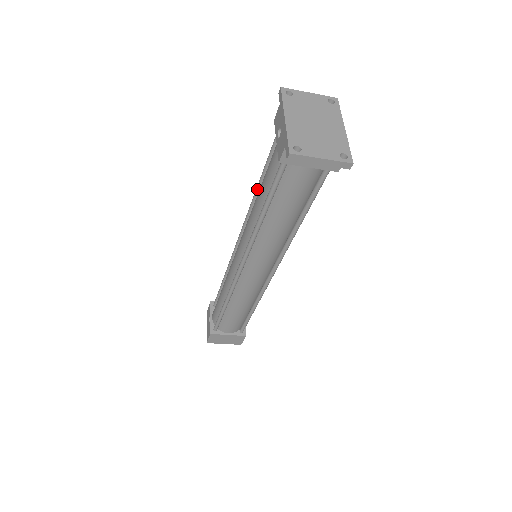
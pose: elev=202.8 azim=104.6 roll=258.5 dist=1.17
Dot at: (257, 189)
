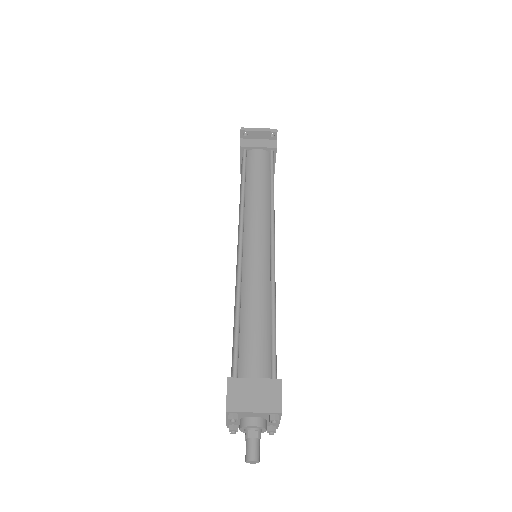
Dot at: occluded
